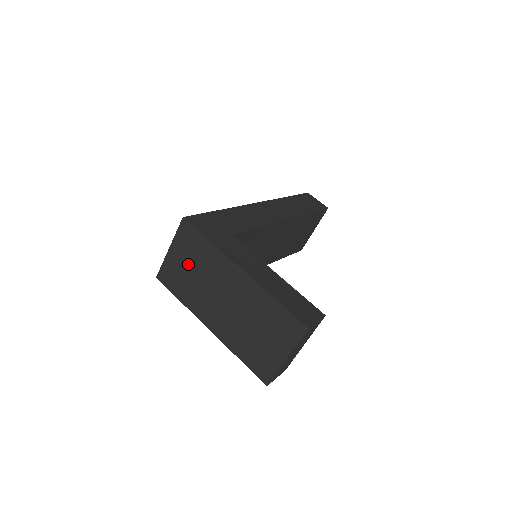
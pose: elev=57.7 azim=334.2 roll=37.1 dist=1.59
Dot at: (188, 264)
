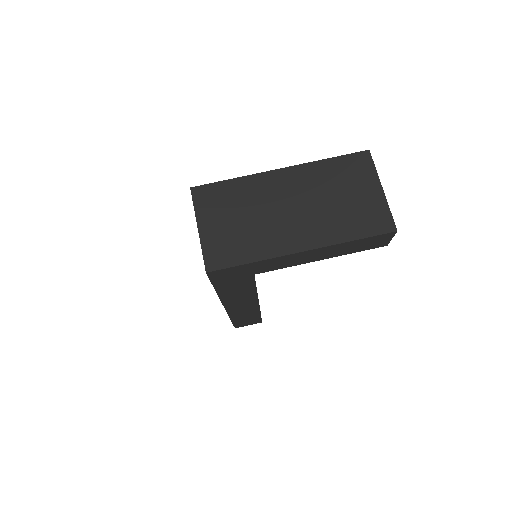
Dot at: (230, 219)
